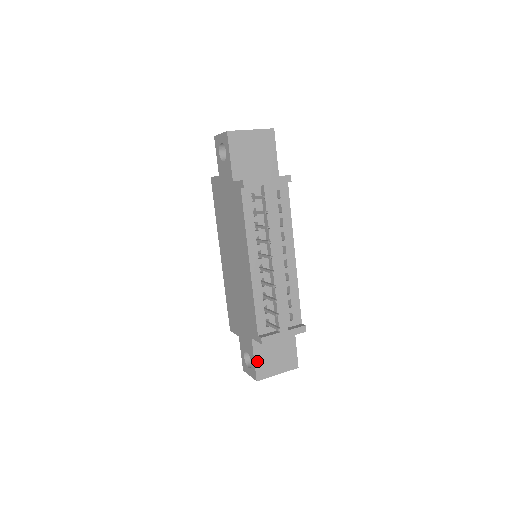
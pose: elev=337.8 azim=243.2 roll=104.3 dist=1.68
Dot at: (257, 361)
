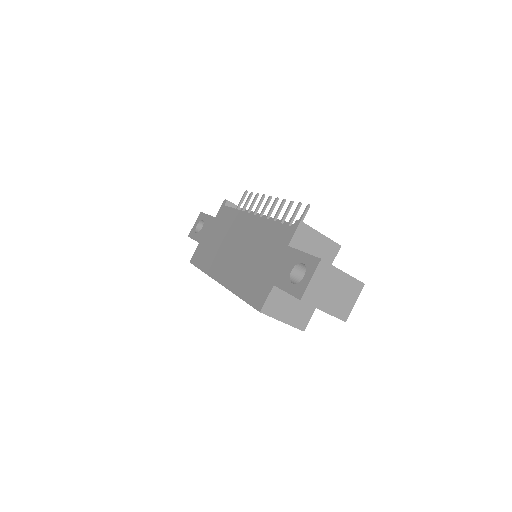
Dot at: occluded
